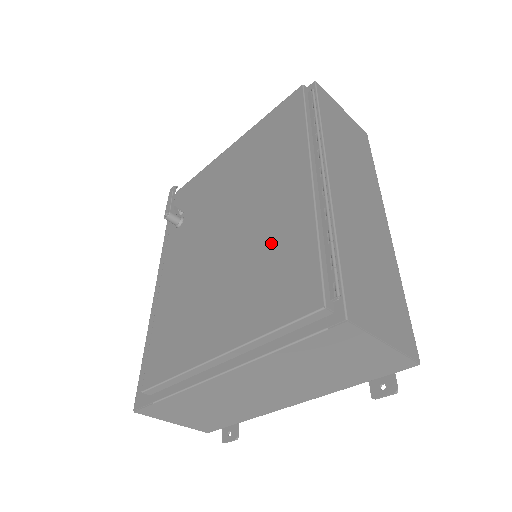
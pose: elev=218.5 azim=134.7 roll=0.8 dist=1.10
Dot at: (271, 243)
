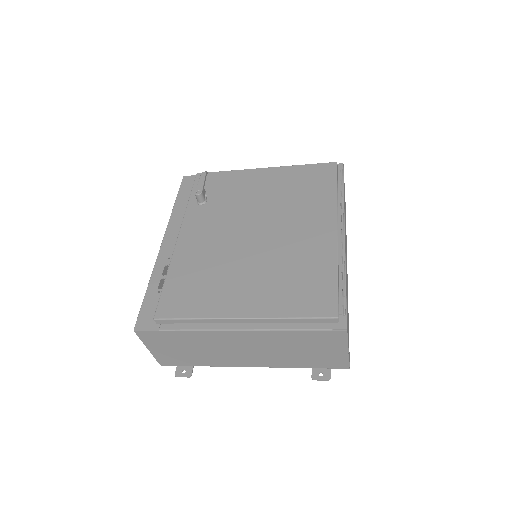
Dot at: (299, 260)
